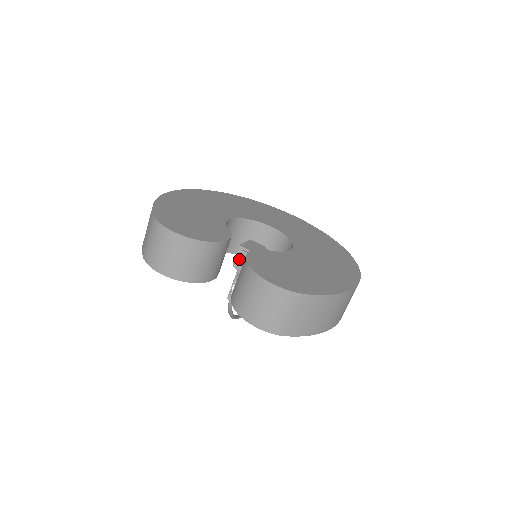
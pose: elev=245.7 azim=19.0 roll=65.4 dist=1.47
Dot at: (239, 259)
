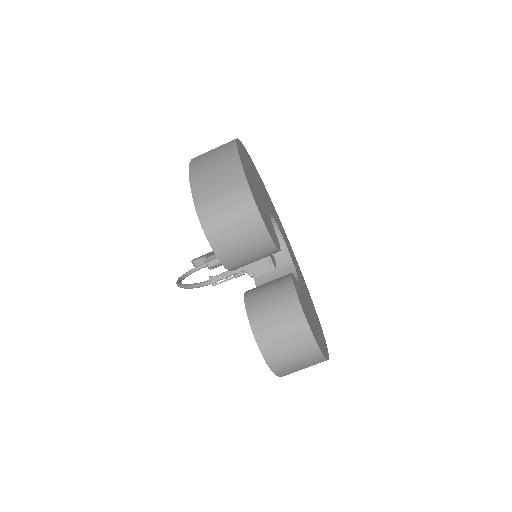
Dot at: occluded
